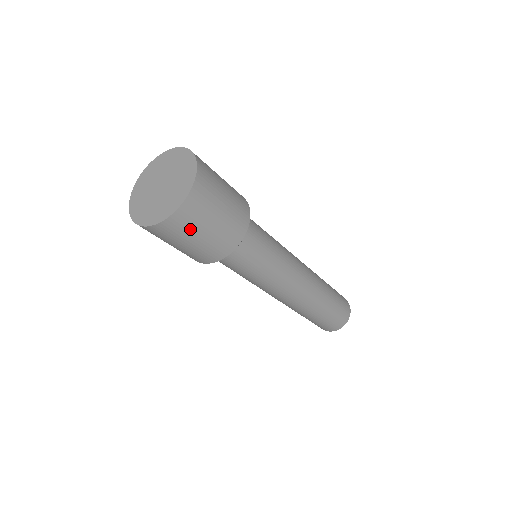
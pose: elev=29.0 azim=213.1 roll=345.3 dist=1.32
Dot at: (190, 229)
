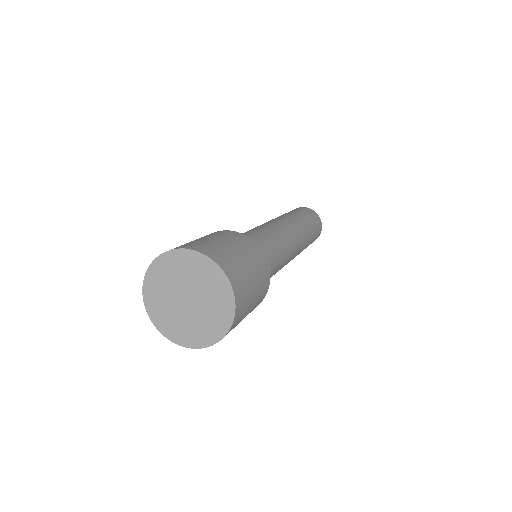
Dot at: occluded
